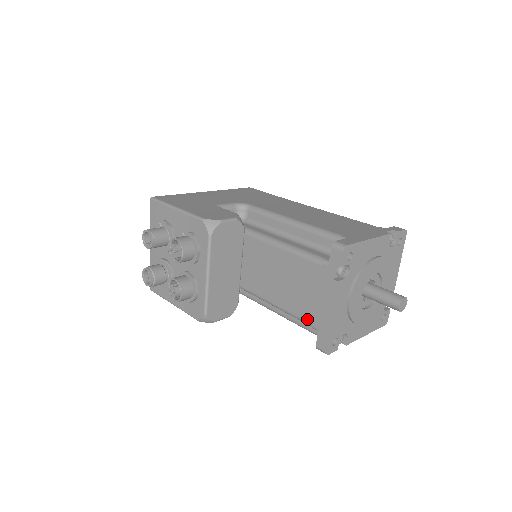
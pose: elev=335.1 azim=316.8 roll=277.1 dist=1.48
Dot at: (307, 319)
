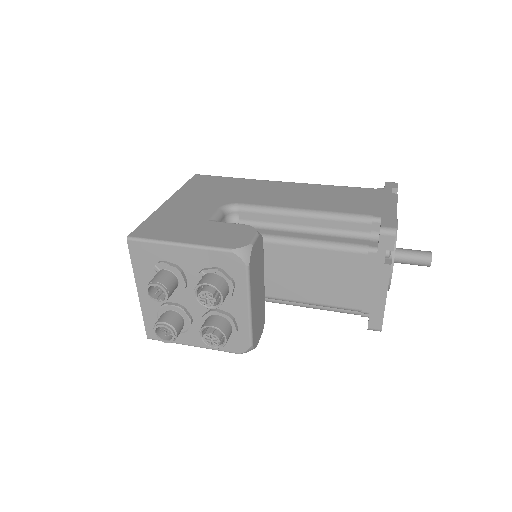
Dot at: (354, 307)
